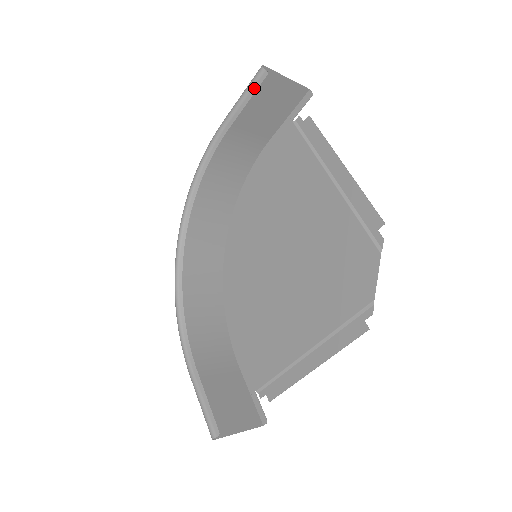
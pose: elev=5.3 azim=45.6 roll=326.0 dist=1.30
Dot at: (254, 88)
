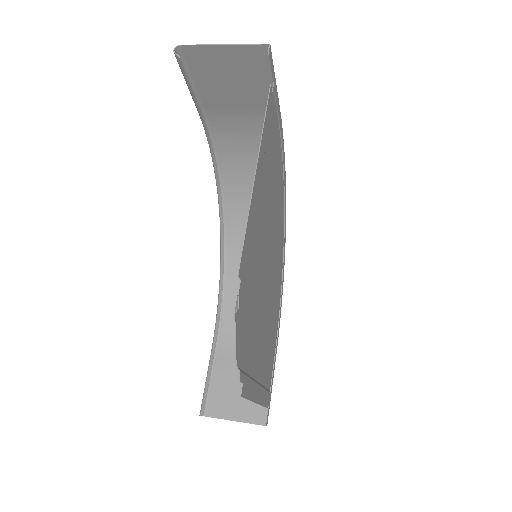
Dot at: (184, 74)
